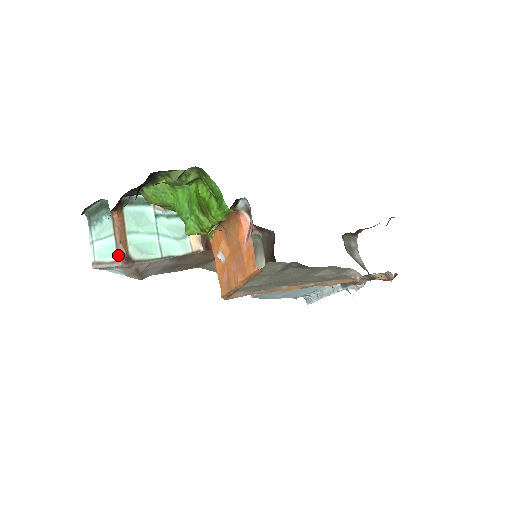
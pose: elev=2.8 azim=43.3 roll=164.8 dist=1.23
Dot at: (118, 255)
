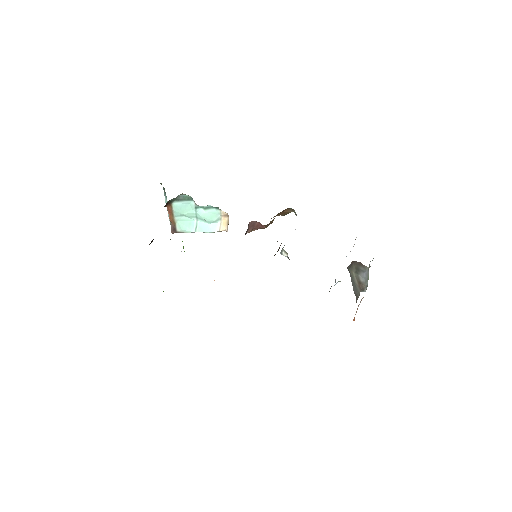
Dot at: (171, 223)
